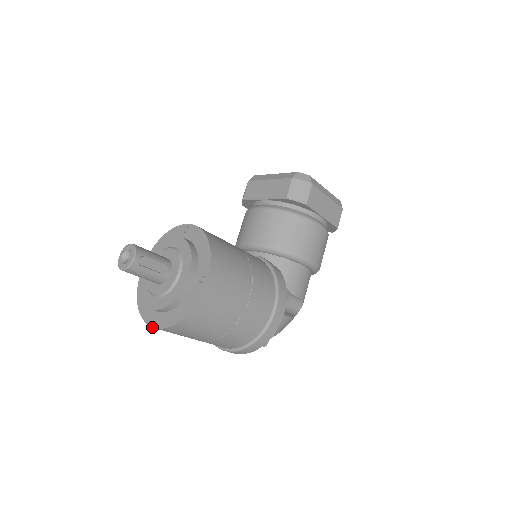
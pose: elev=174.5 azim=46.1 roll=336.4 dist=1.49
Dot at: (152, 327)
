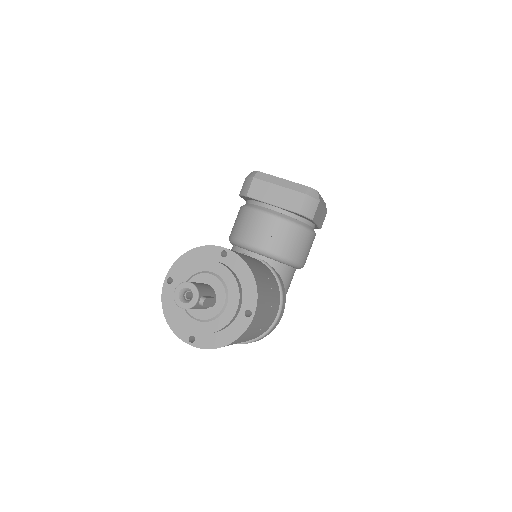
Dot at: occluded
